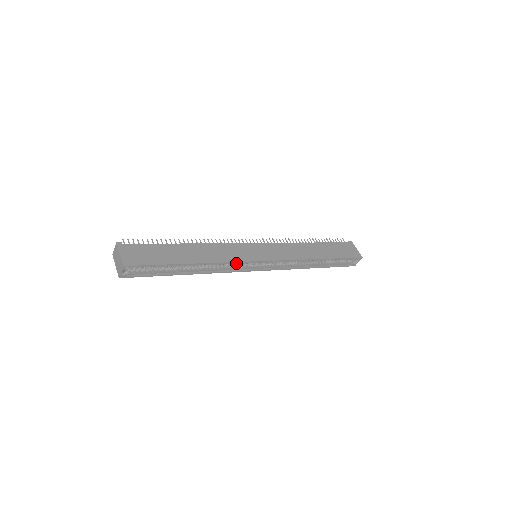
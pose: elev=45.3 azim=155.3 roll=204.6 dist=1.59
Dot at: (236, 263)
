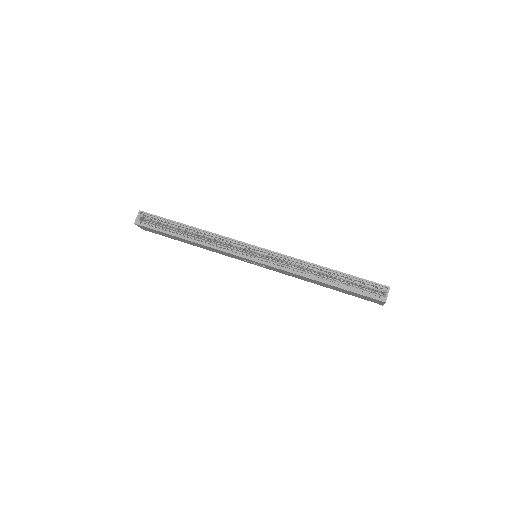
Dot at: (229, 242)
